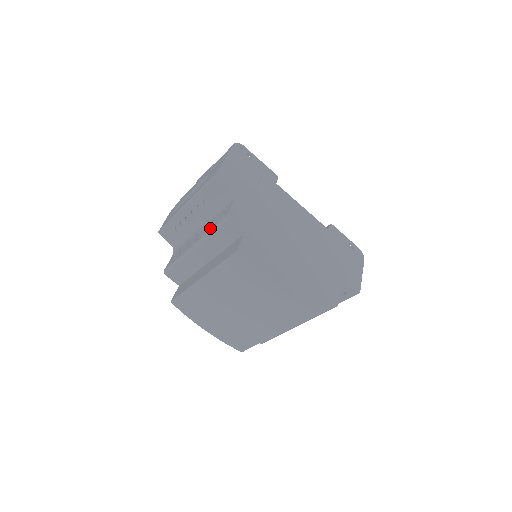
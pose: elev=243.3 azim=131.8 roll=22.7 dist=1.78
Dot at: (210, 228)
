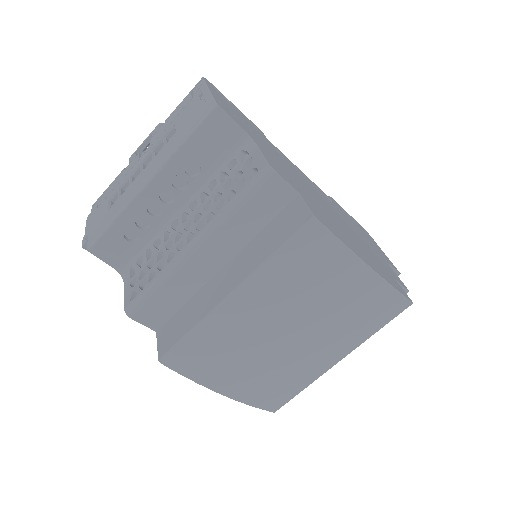
Dot at: (227, 200)
